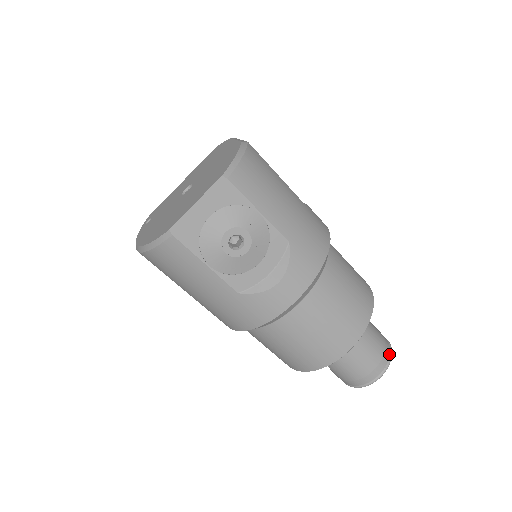
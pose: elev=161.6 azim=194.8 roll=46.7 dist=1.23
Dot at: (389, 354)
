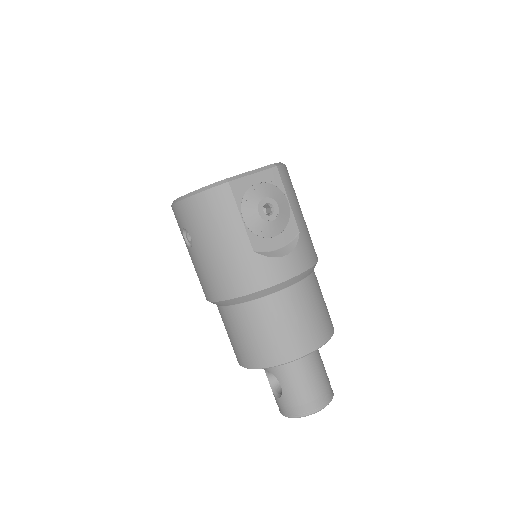
Dot at: (332, 393)
